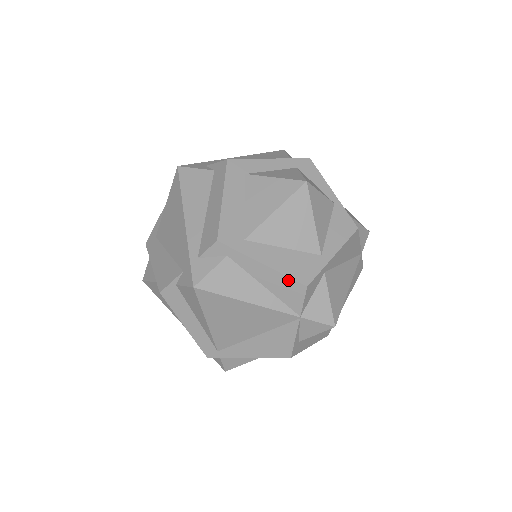
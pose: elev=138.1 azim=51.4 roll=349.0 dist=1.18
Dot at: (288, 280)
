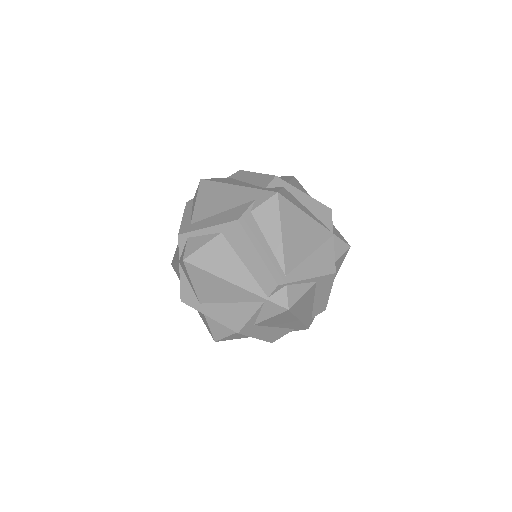
Dot at: (321, 205)
